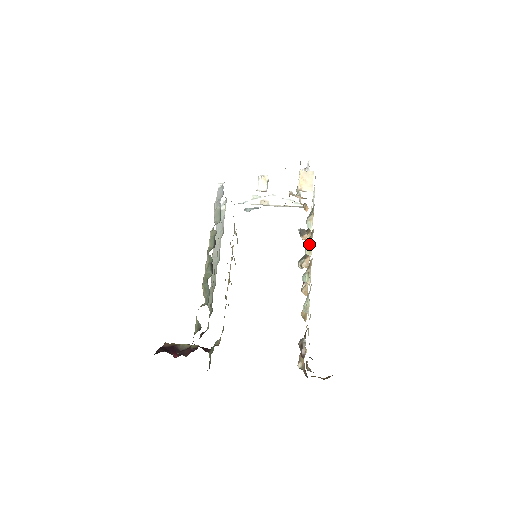
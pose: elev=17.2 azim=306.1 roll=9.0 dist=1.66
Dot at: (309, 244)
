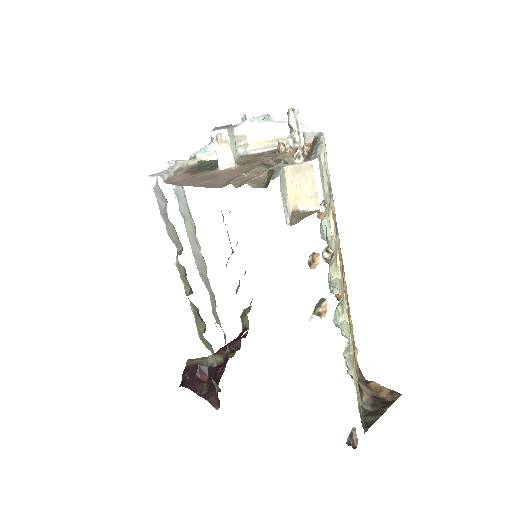
Dot at: (333, 259)
